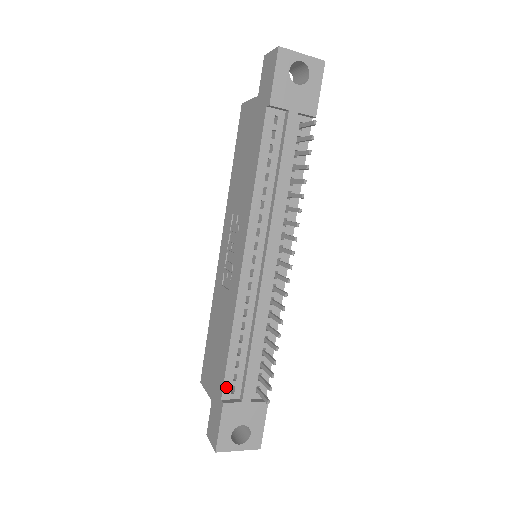
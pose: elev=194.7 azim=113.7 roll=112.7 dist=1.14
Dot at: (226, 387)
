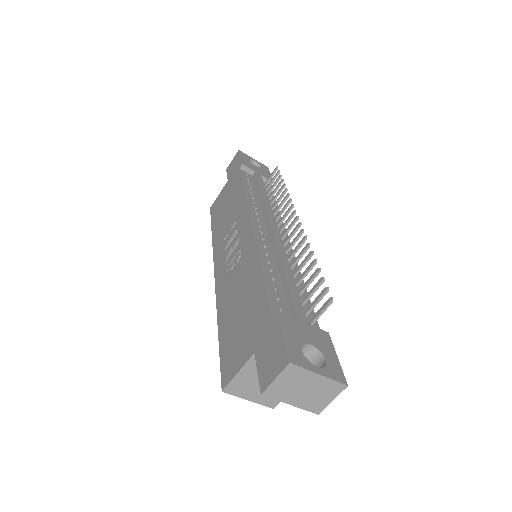
Dot at: (273, 306)
